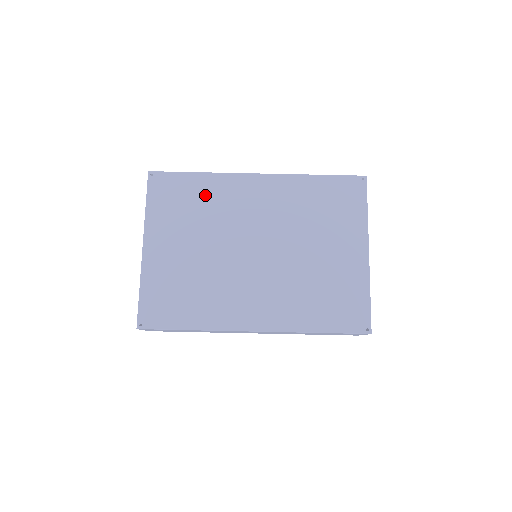
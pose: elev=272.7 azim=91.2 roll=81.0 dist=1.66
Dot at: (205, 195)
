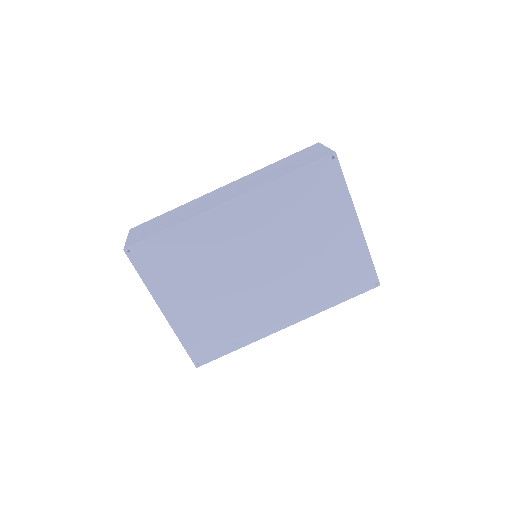
Dot at: (190, 245)
